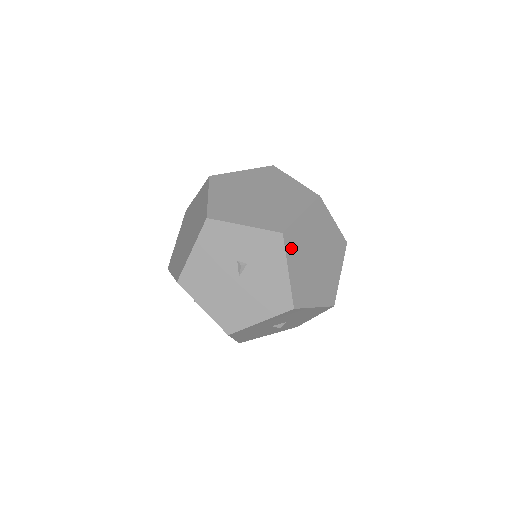
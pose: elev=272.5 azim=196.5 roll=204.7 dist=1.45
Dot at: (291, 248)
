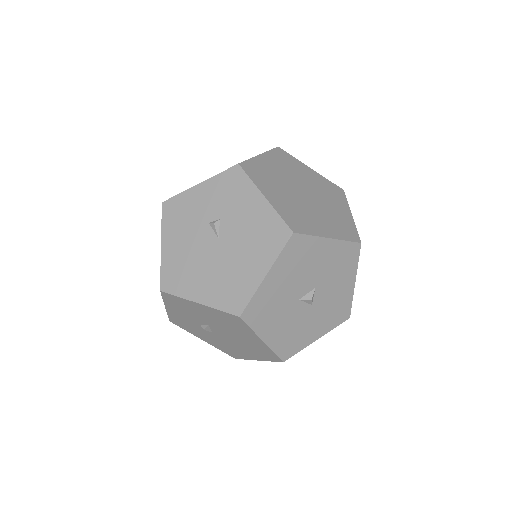
Dot at: (258, 178)
